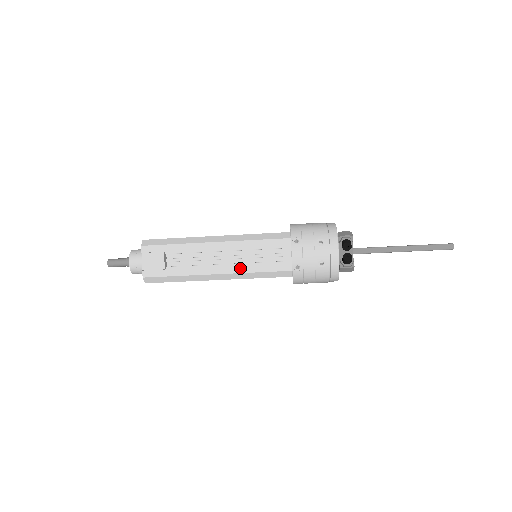
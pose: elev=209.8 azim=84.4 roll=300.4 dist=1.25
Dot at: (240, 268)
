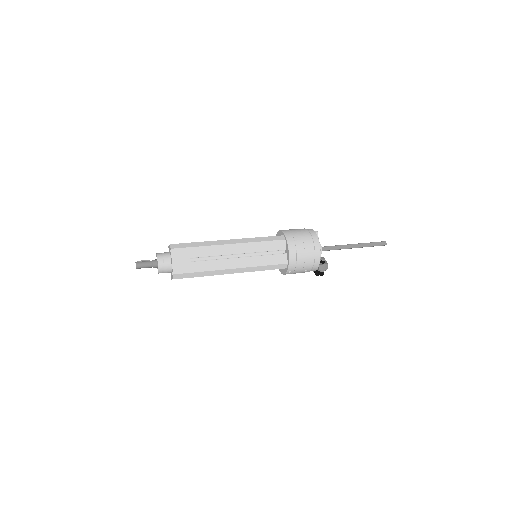
Dot at: occluded
